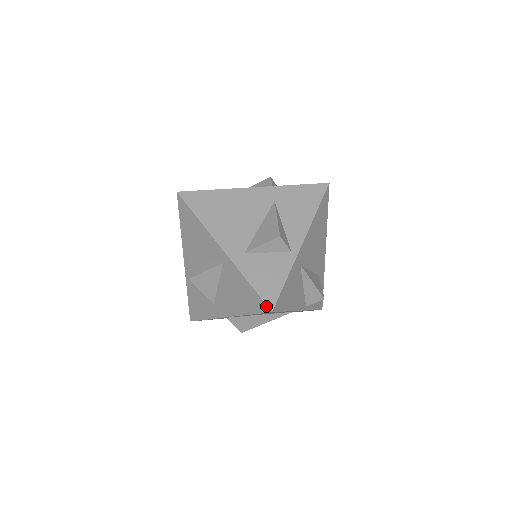
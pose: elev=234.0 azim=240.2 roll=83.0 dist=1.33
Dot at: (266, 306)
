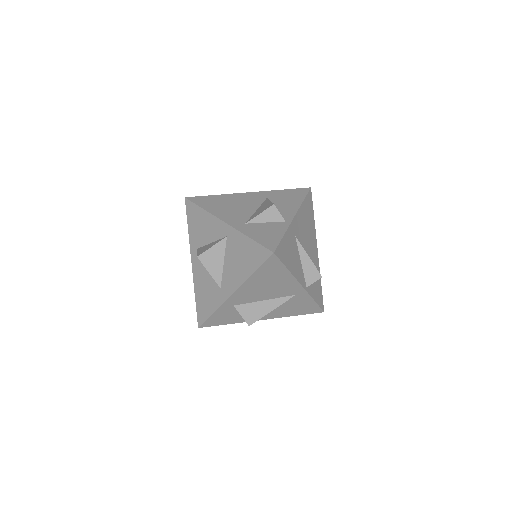
Dot at: (268, 250)
